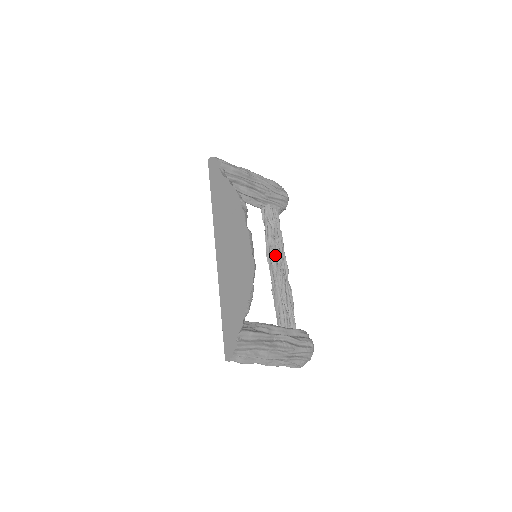
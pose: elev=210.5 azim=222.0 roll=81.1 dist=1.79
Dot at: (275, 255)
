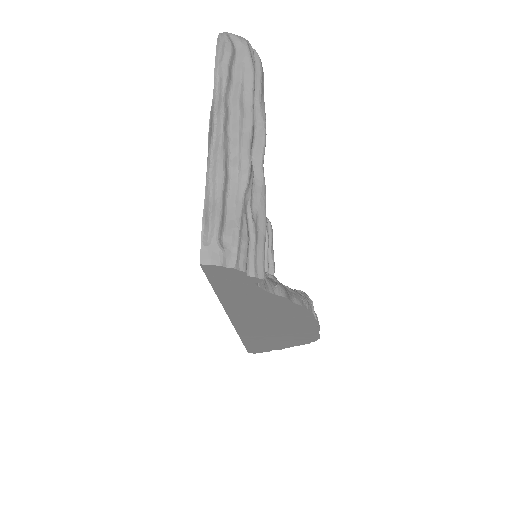
Dot at: occluded
